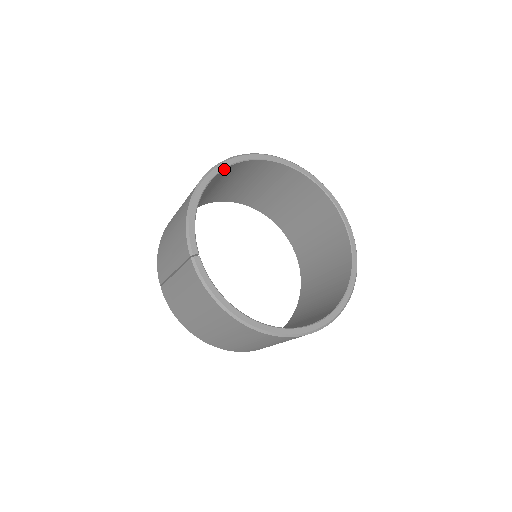
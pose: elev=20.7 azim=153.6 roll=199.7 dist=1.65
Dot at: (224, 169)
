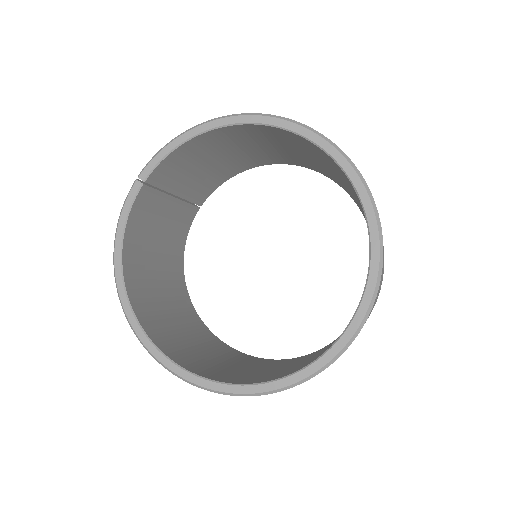
Dot at: (264, 125)
